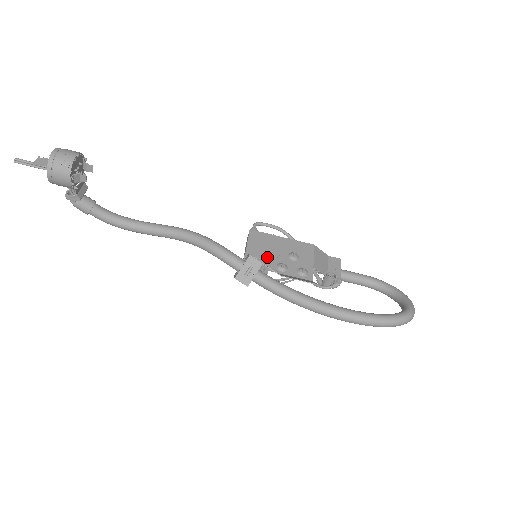
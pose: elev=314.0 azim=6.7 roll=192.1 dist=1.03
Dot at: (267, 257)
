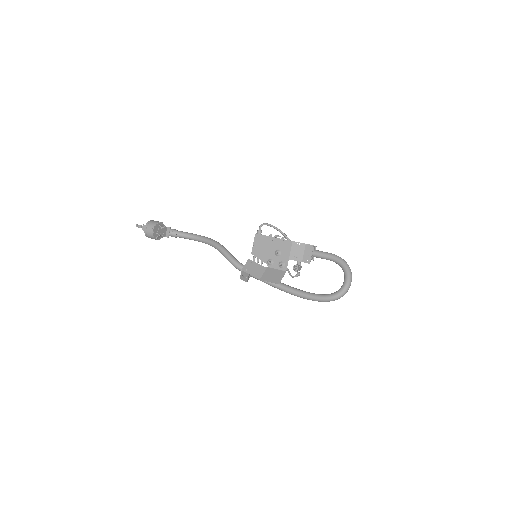
Dot at: (263, 255)
